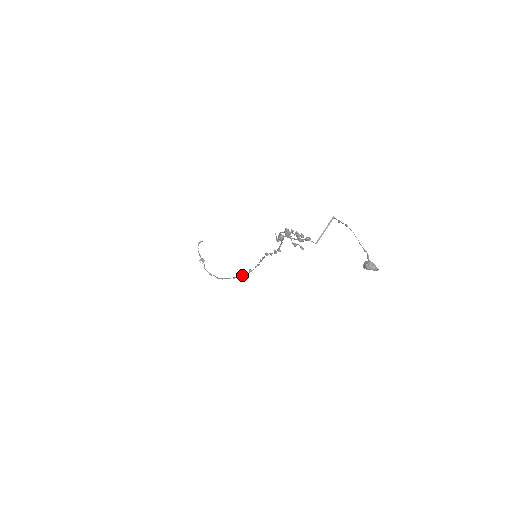
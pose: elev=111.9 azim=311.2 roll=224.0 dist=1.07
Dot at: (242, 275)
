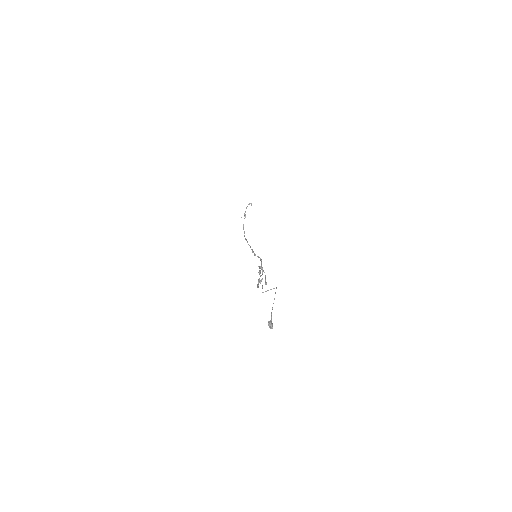
Dot at: (252, 251)
